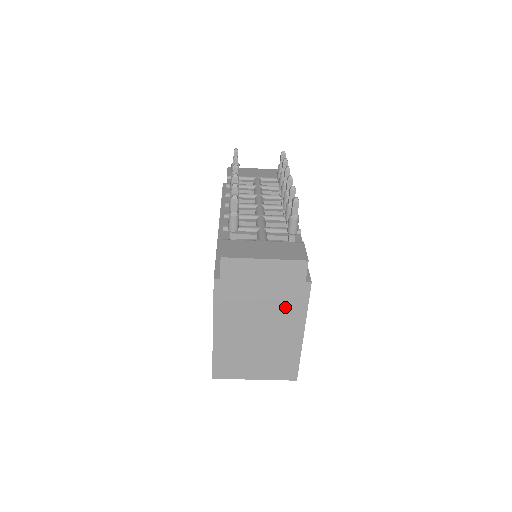
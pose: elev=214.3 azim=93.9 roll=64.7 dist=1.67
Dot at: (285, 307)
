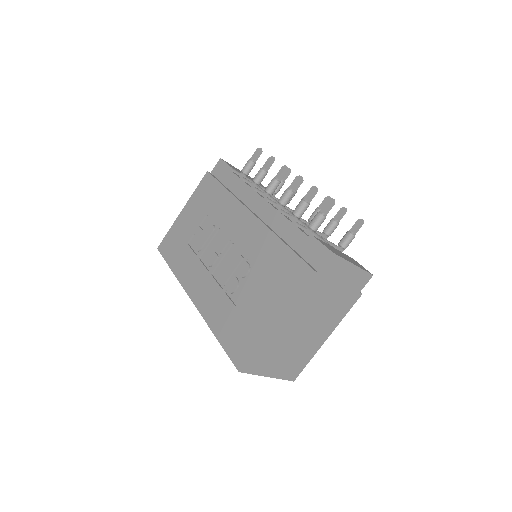
Dot at: (335, 311)
